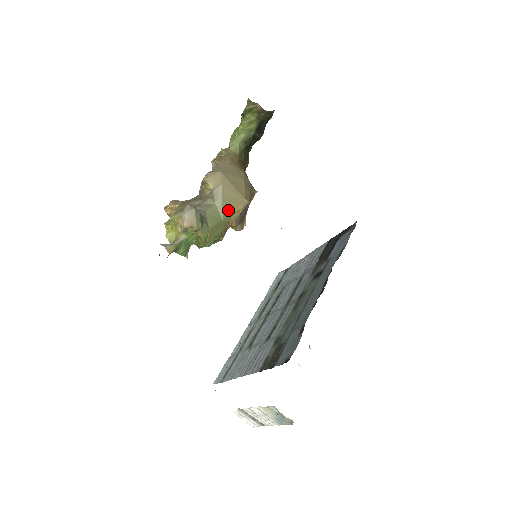
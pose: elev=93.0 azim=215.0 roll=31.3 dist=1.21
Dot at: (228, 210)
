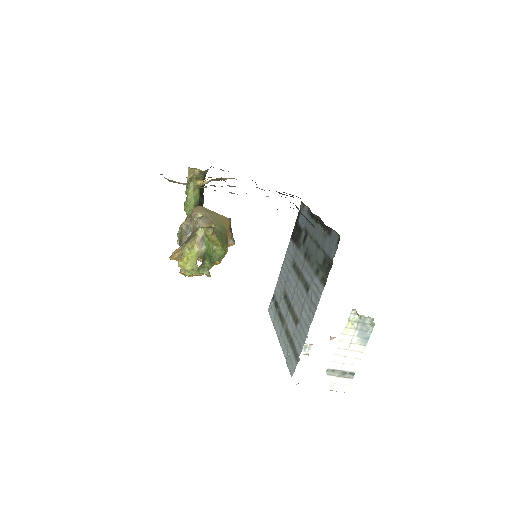
Dot at: (221, 225)
